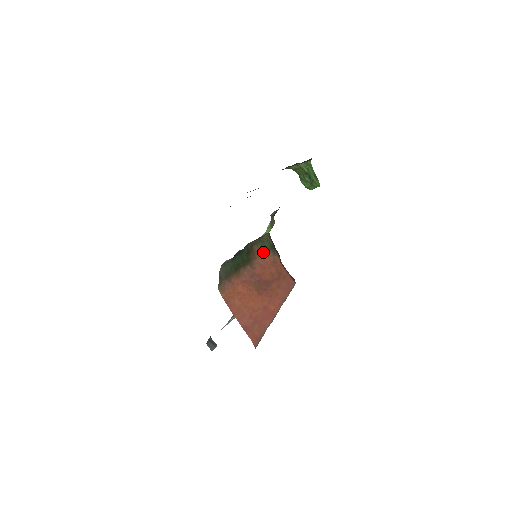
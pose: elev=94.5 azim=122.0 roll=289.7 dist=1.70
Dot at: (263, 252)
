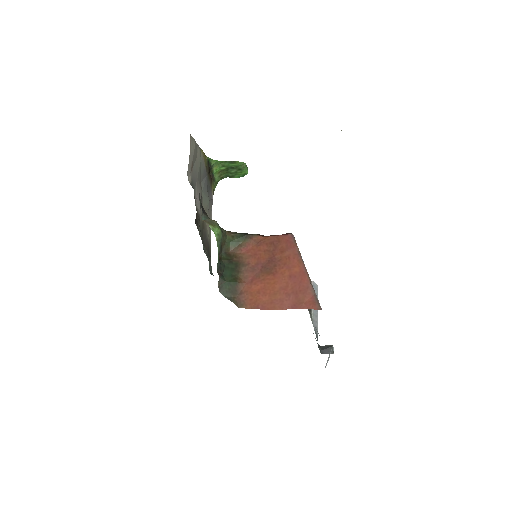
Dot at: (241, 247)
